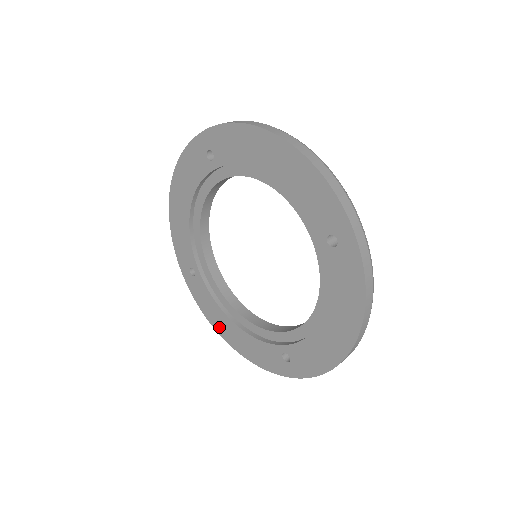
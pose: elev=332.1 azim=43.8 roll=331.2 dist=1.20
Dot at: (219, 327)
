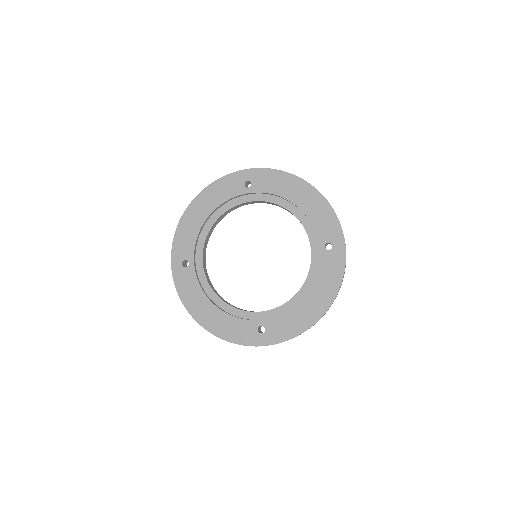
Dot at: (195, 310)
